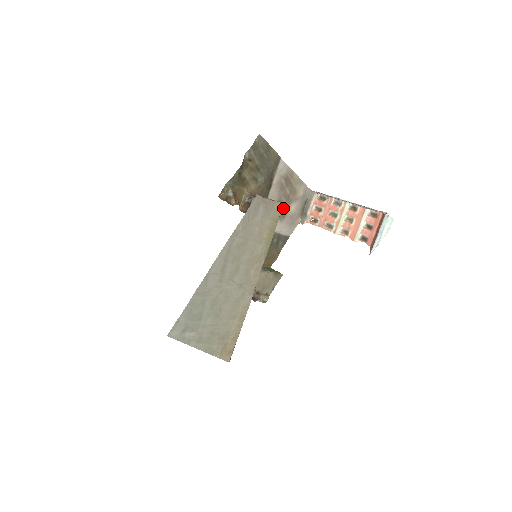
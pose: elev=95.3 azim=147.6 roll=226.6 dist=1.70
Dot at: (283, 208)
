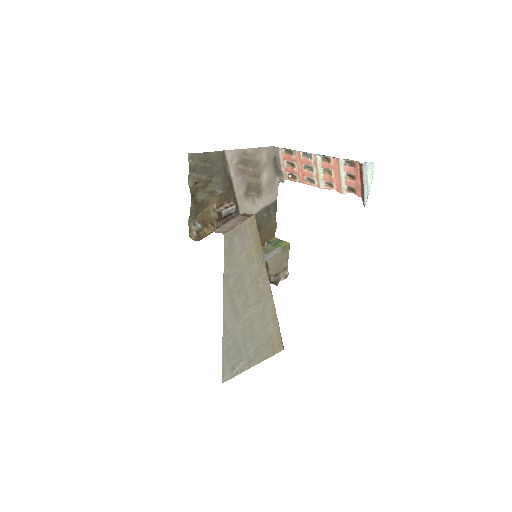
Dot at: (255, 186)
